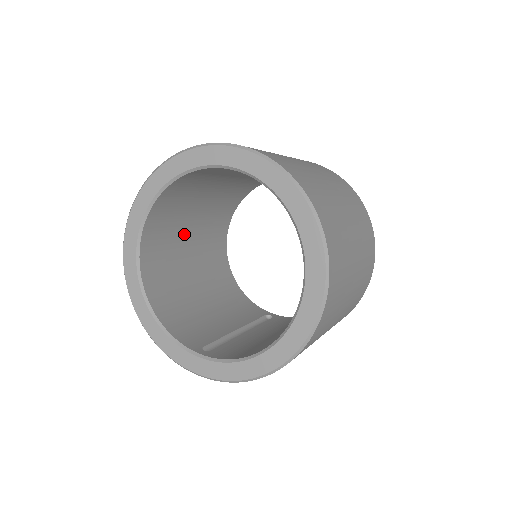
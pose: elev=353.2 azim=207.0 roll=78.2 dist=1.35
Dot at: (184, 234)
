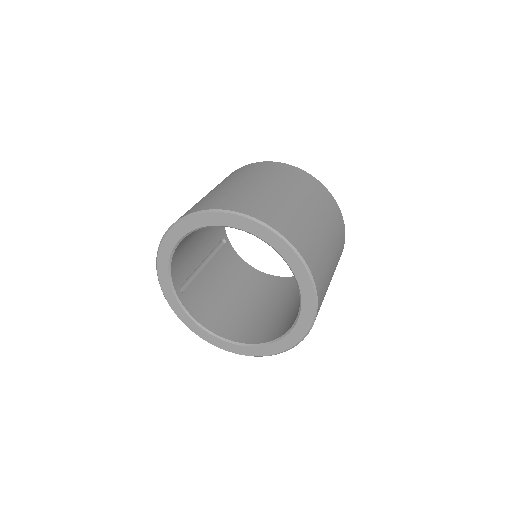
Dot at: occluded
